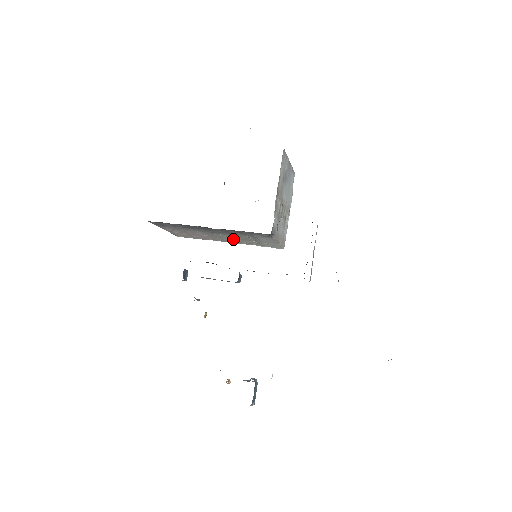
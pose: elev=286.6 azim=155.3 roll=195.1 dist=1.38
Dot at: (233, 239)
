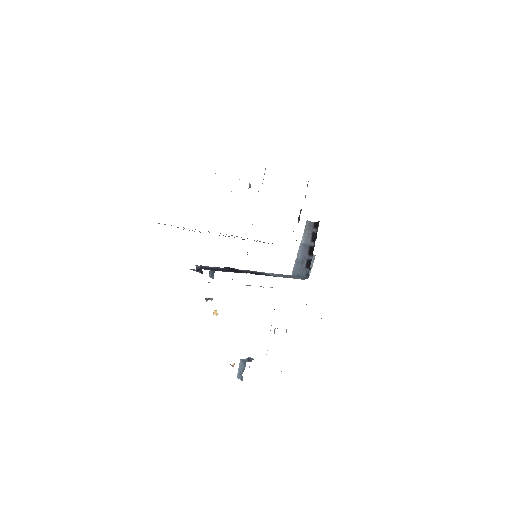
Dot at: occluded
